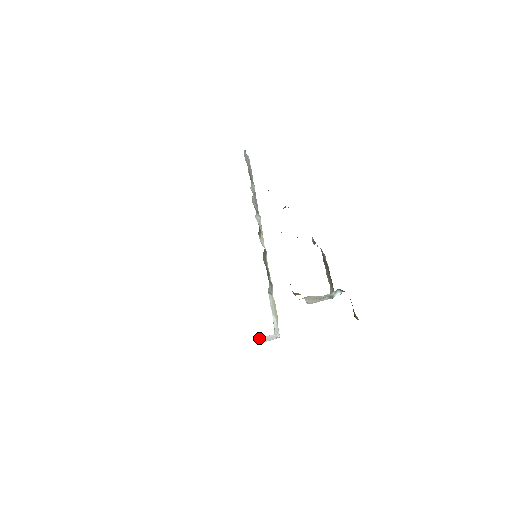
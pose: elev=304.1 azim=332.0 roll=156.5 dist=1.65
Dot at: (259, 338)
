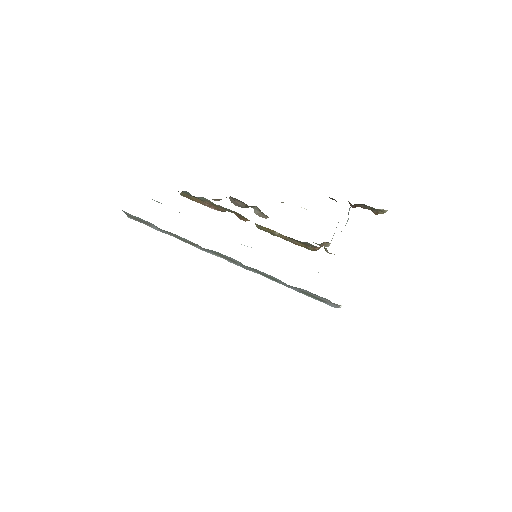
Dot at: occluded
